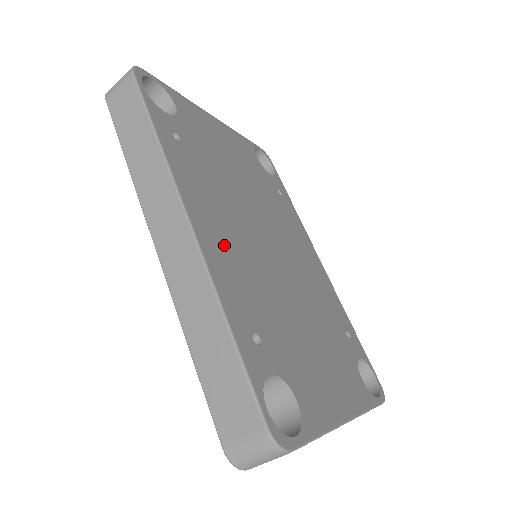
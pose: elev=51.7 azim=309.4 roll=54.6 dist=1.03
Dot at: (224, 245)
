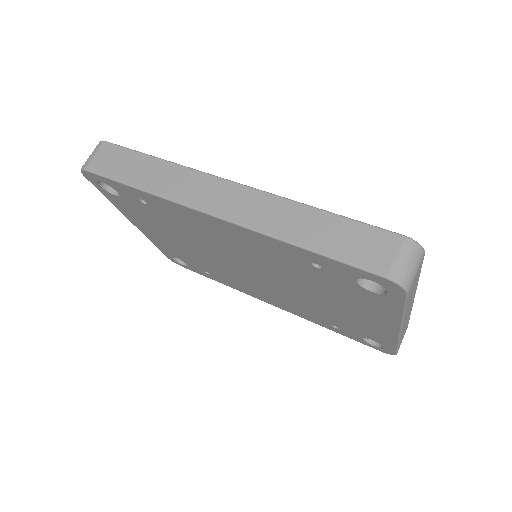
Dot at: occluded
